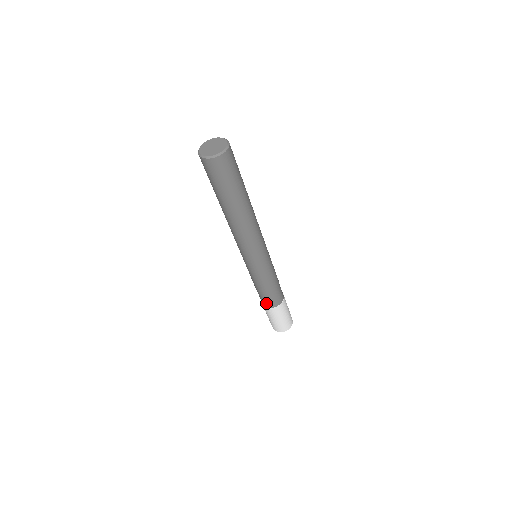
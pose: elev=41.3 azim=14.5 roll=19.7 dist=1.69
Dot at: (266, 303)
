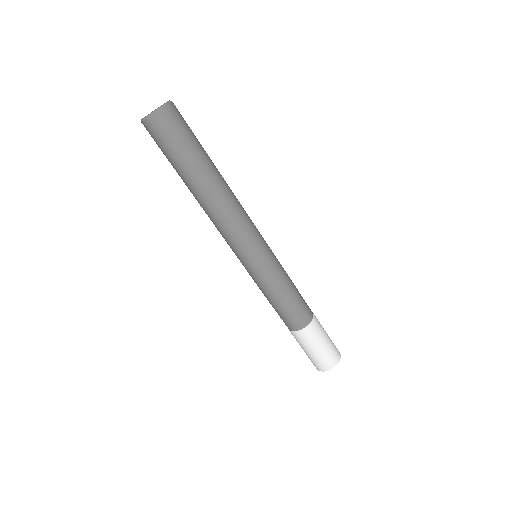
Dot at: (288, 324)
